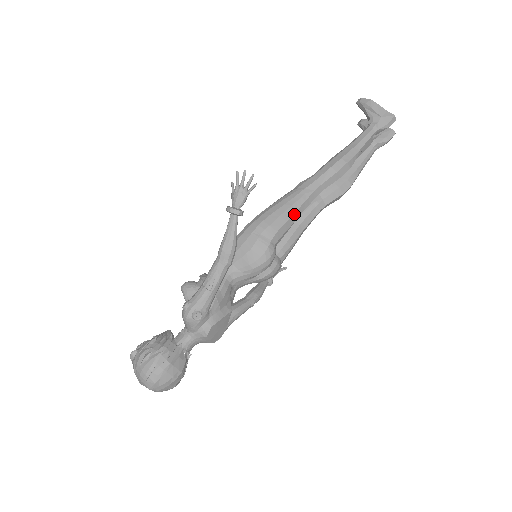
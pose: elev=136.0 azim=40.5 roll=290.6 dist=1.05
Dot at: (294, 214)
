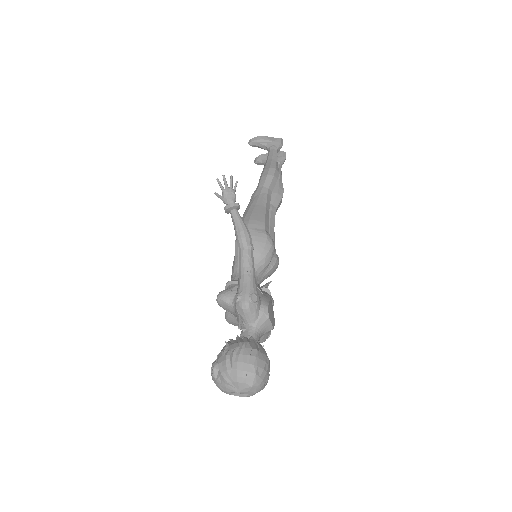
Dot at: (266, 210)
